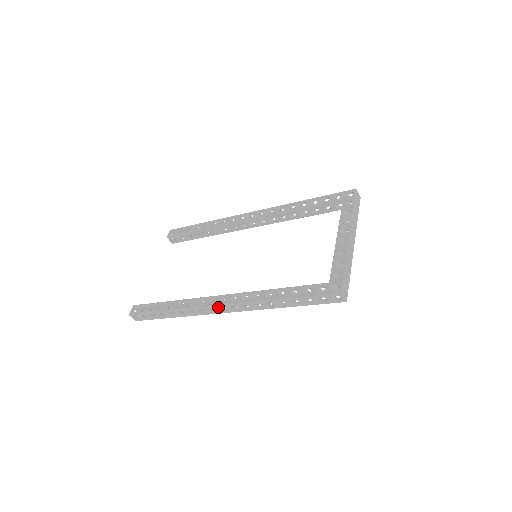
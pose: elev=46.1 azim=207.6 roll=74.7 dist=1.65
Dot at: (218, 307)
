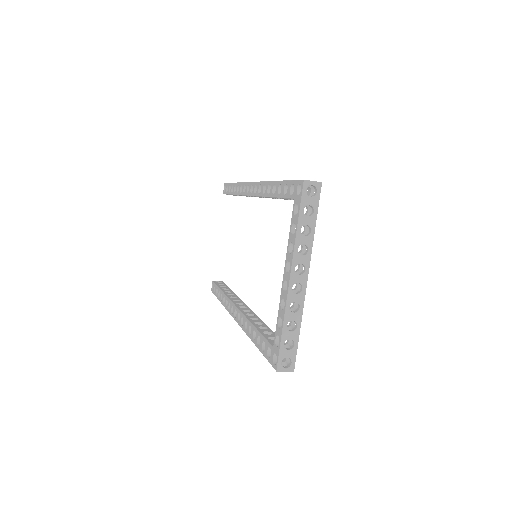
Dot at: occluded
